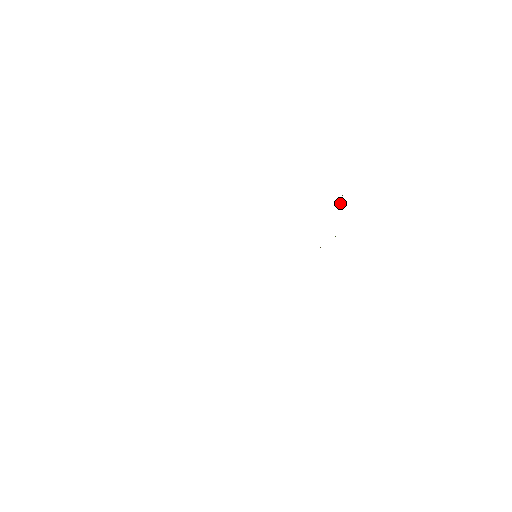
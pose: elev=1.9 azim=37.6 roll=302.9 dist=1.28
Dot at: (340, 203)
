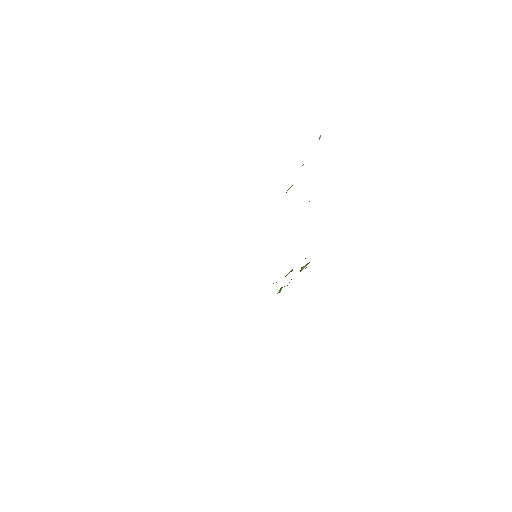
Dot at: occluded
